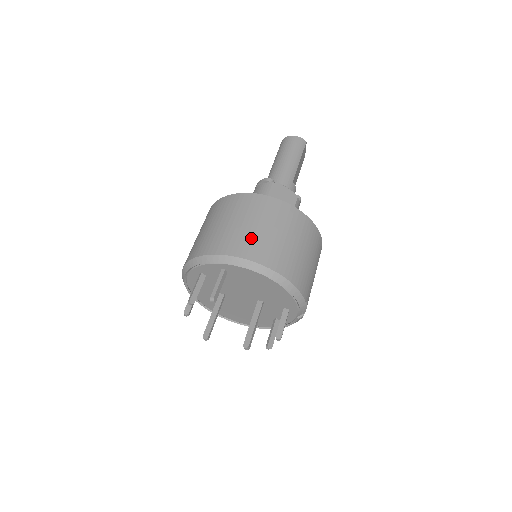
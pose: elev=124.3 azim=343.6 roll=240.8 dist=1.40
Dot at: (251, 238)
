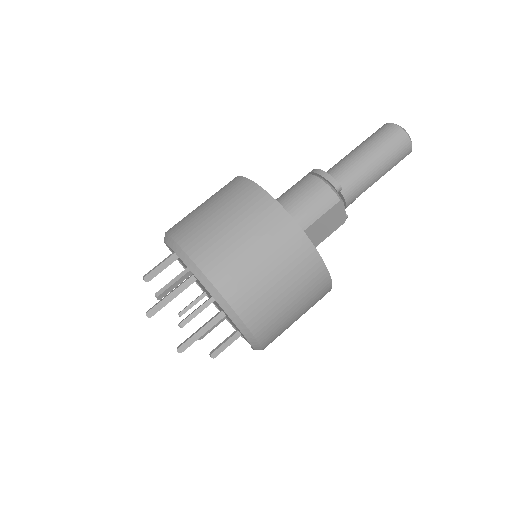
Dot at: (265, 298)
